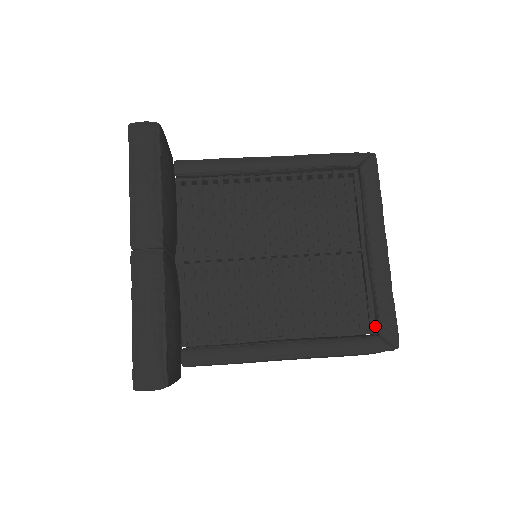
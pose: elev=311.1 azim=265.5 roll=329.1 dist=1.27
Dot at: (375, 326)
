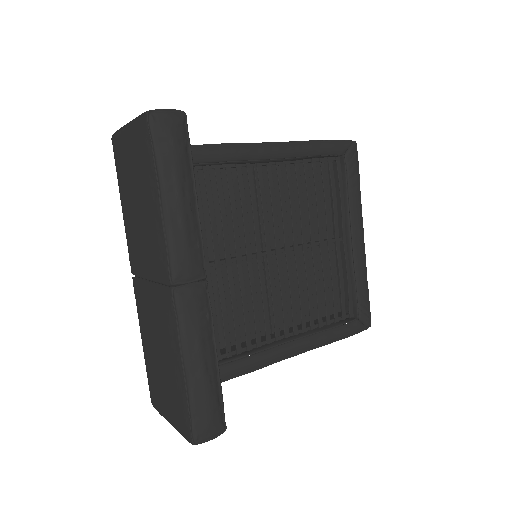
Dot at: (352, 310)
